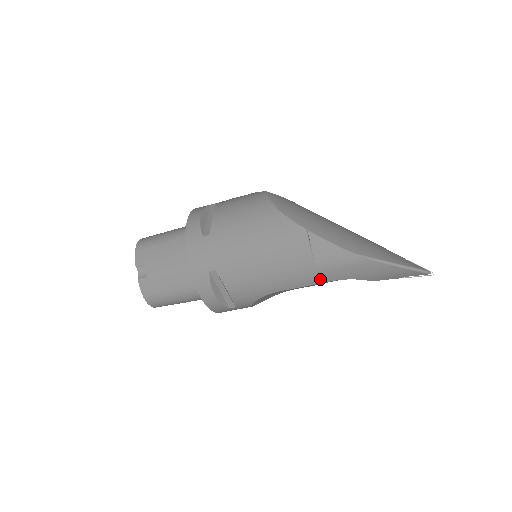
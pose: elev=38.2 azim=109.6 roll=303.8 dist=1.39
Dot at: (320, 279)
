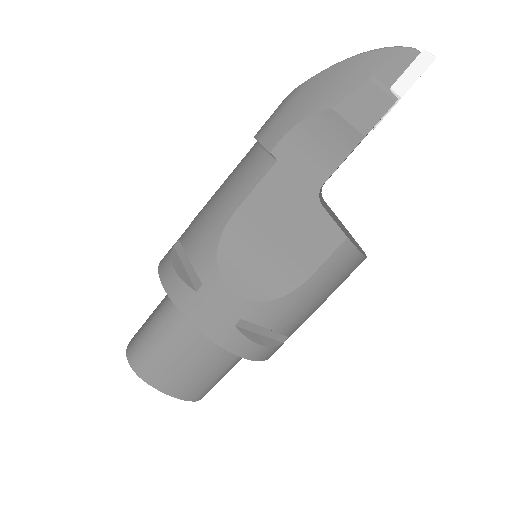
Dot at: (265, 148)
